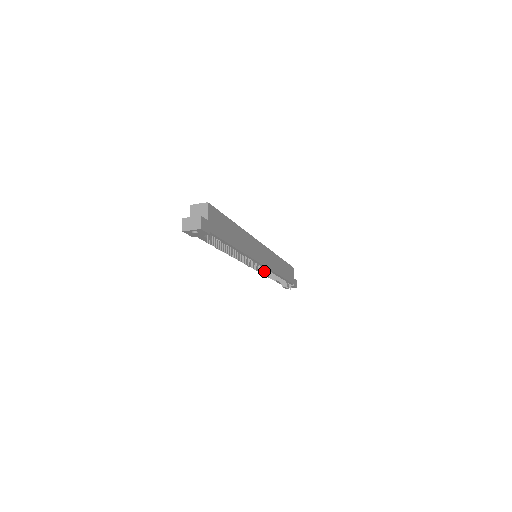
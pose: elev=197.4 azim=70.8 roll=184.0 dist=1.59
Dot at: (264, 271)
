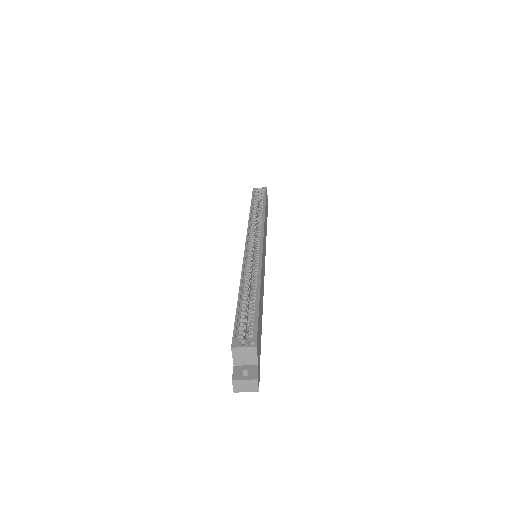
Dot at: occluded
